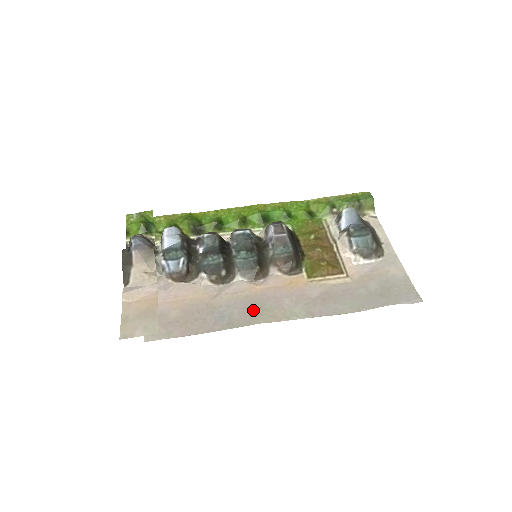
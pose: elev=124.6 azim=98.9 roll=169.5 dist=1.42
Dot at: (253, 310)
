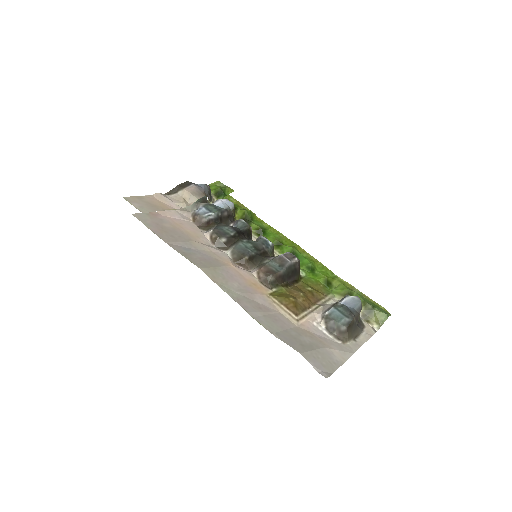
Dot at: (209, 264)
